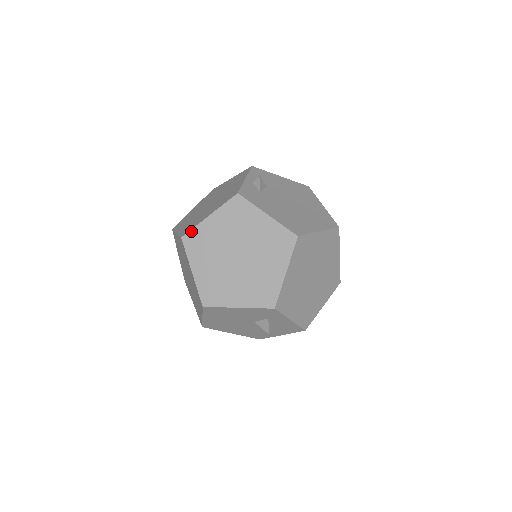
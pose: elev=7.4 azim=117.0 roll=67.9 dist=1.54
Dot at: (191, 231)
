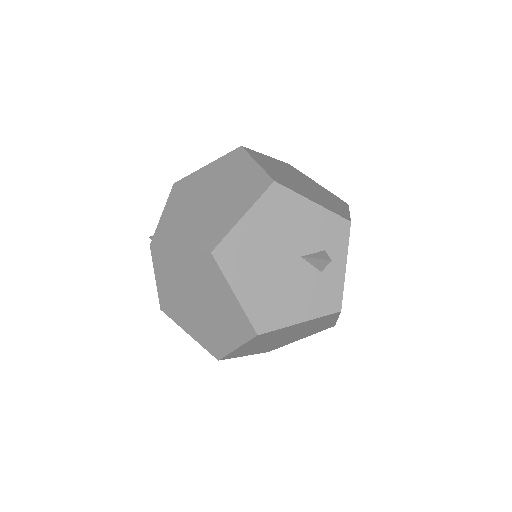
Dot at: (251, 150)
